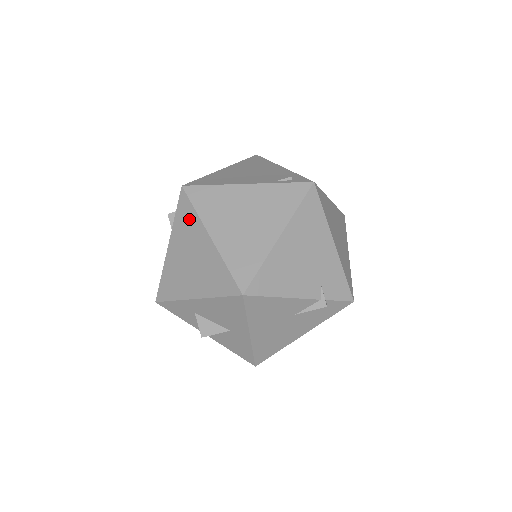
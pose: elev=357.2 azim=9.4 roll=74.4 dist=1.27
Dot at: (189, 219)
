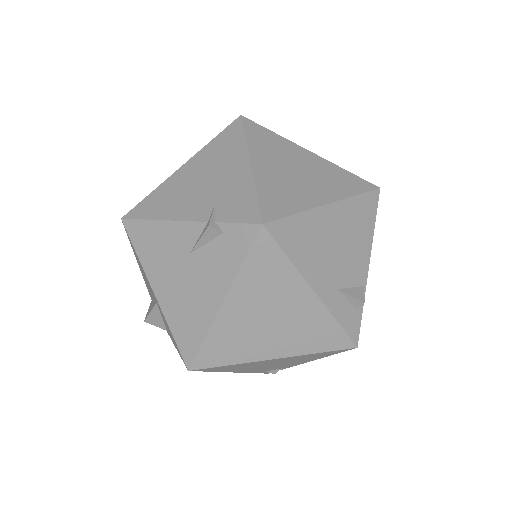
Dot at: occluded
